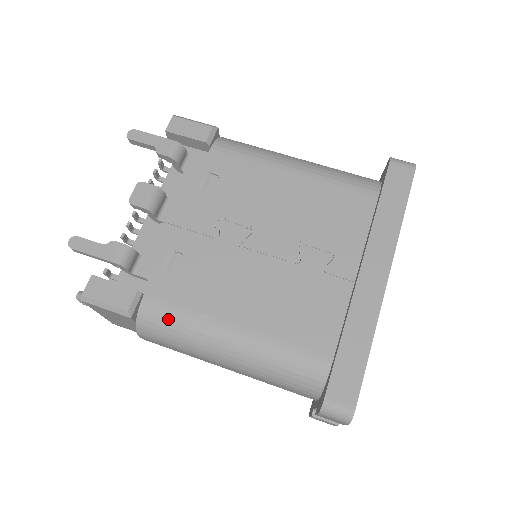
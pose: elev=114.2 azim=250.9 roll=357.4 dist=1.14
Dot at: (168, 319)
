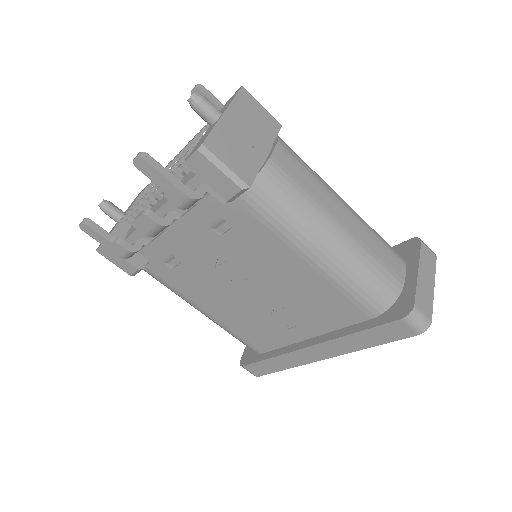
Dot at: (162, 283)
